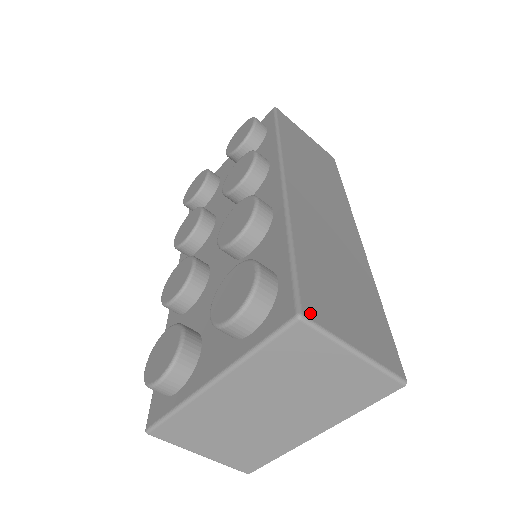
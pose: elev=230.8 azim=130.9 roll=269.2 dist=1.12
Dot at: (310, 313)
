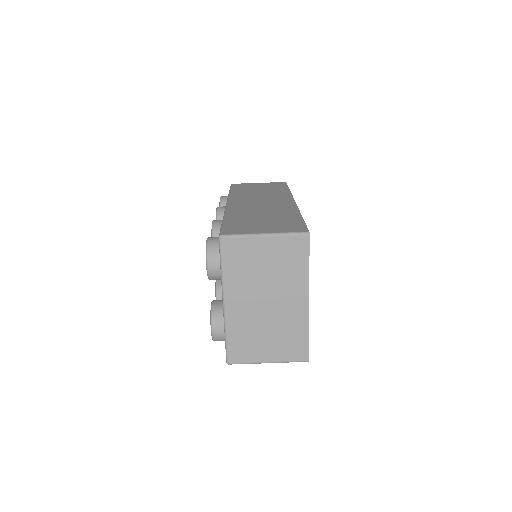
Dot at: (227, 233)
